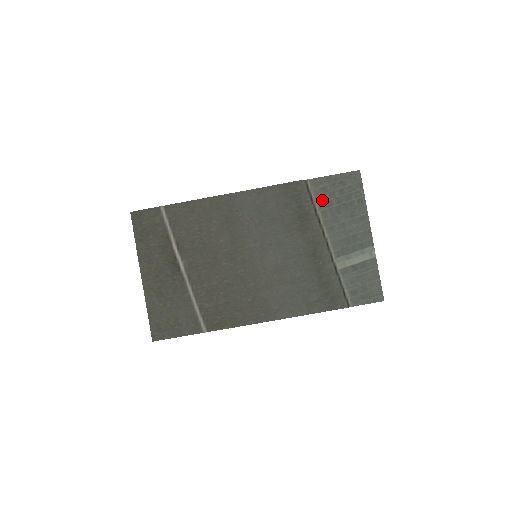
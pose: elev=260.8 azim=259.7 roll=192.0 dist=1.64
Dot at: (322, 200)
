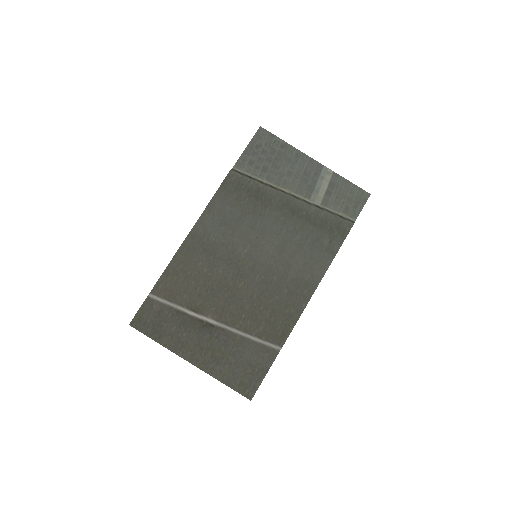
Dot at: (258, 171)
